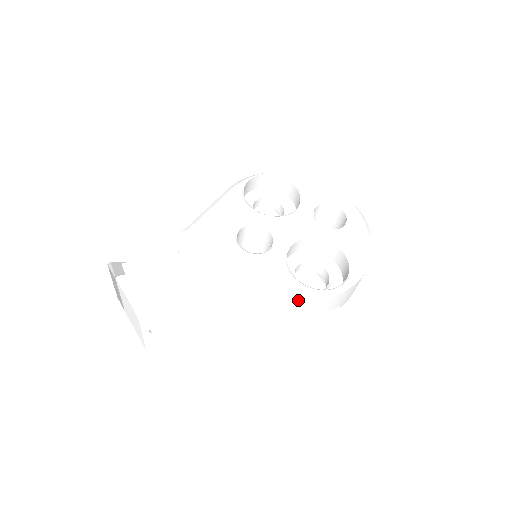
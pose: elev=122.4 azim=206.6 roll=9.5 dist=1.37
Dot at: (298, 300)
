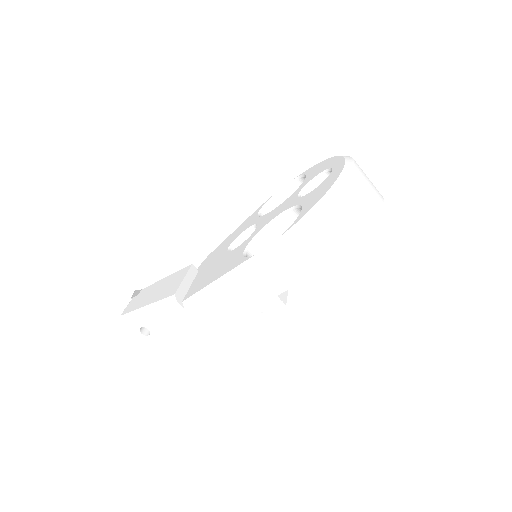
Dot at: (235, 273)
